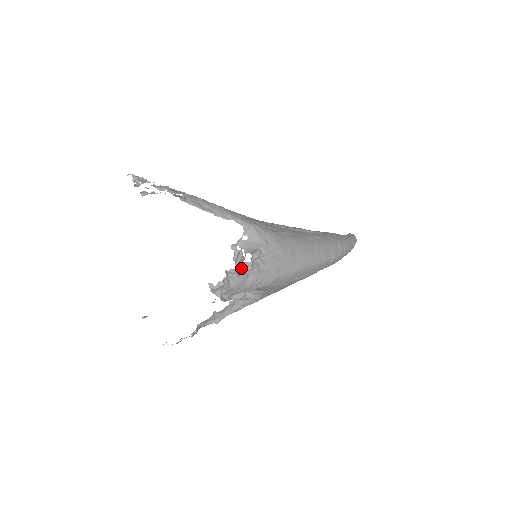
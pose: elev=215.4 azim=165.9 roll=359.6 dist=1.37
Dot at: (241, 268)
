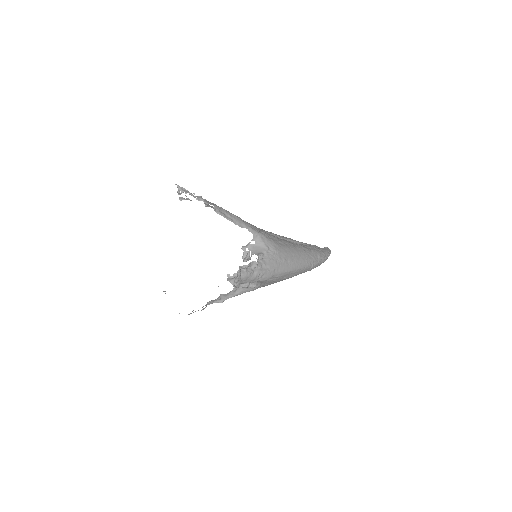
Dot at: (250, 265)
